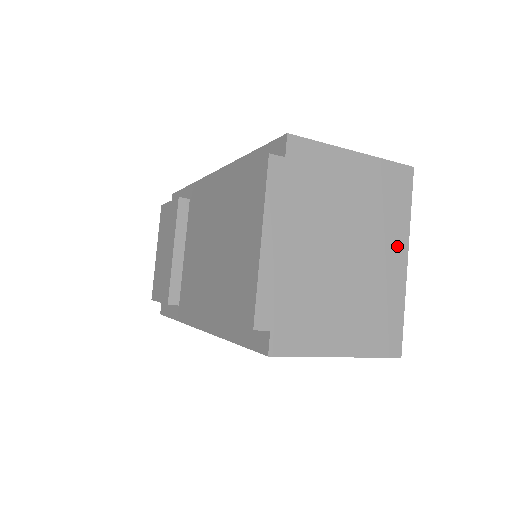
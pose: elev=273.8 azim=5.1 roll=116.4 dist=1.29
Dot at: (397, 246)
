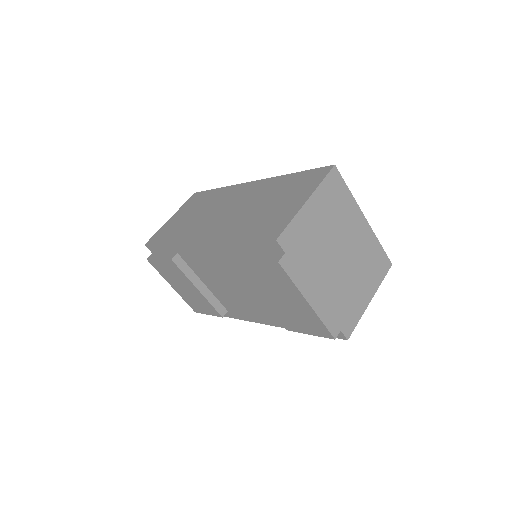
Dot at: (357, 218)
